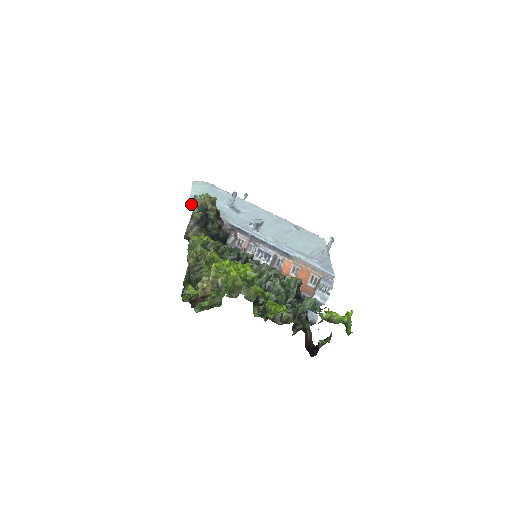
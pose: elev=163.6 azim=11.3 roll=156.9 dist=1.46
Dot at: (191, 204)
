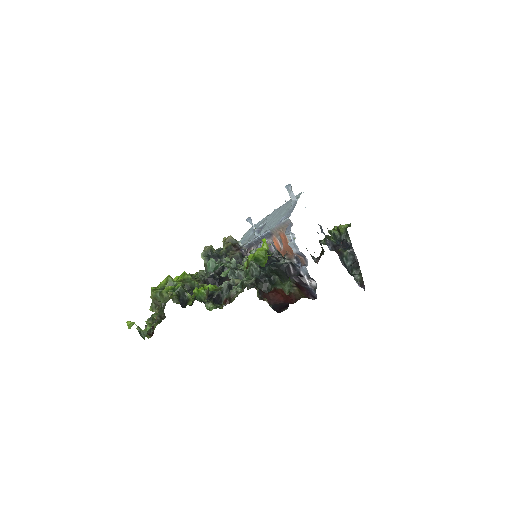
Dot at: occluded
